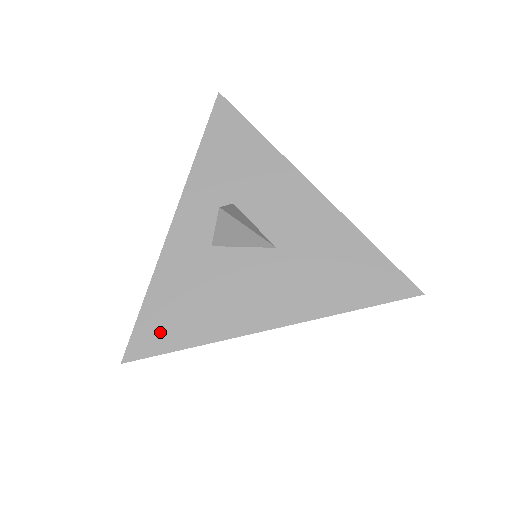
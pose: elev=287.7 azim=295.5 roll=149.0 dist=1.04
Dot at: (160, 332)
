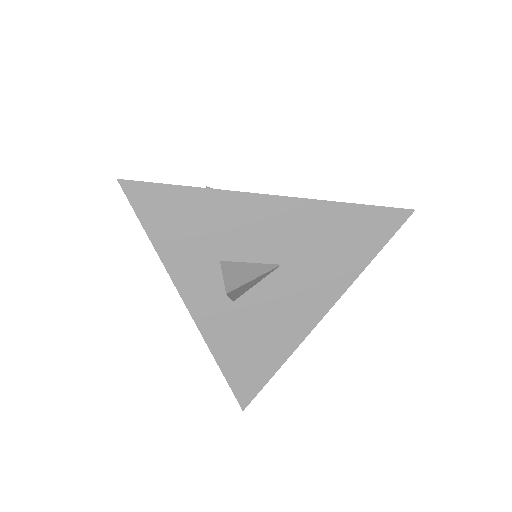
Dot at: (250, 377)
